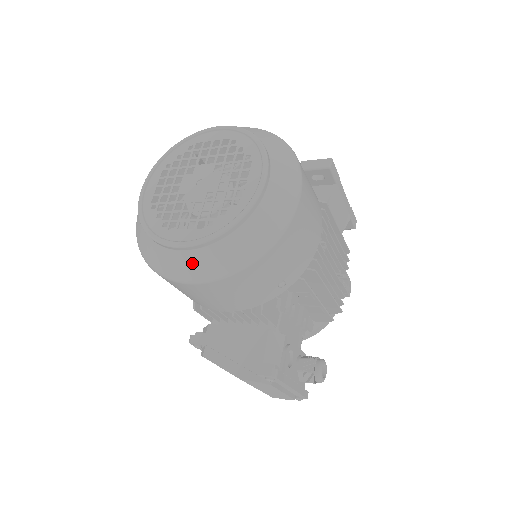
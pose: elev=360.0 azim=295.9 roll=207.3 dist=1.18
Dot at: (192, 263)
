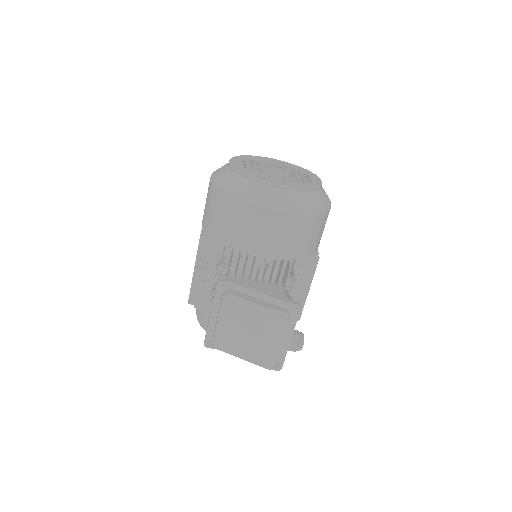
Dot at: (283, 198)
